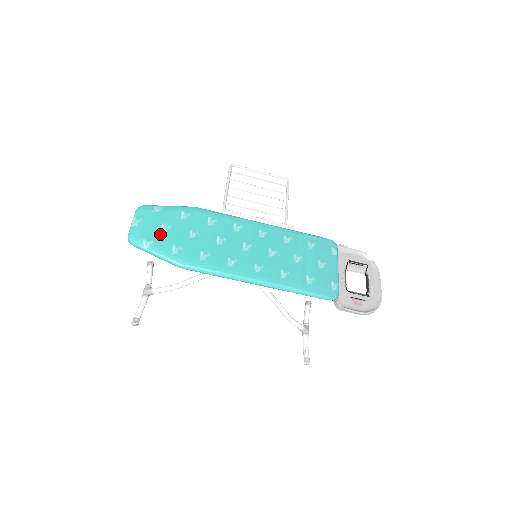
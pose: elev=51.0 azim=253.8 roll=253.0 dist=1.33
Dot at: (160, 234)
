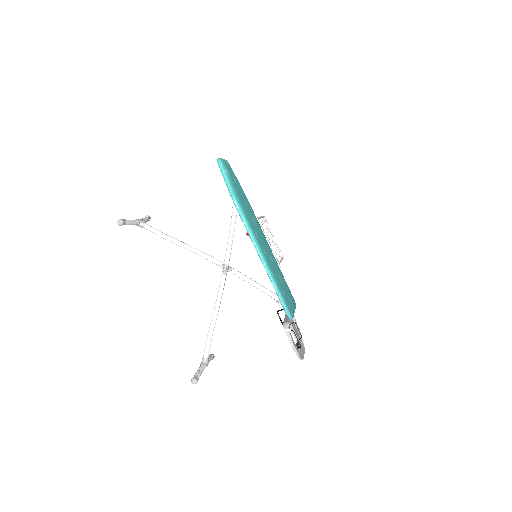
Dot at: (233, 178)
